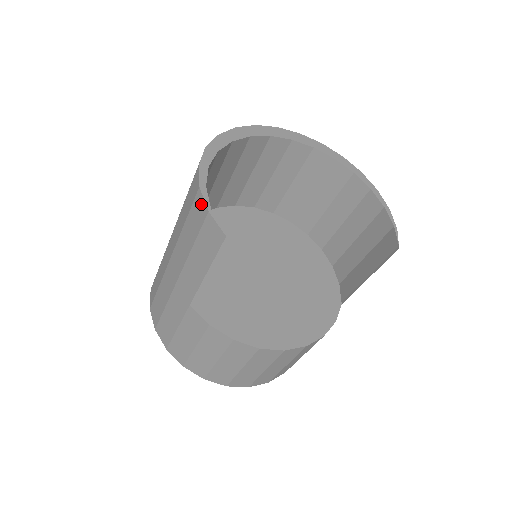
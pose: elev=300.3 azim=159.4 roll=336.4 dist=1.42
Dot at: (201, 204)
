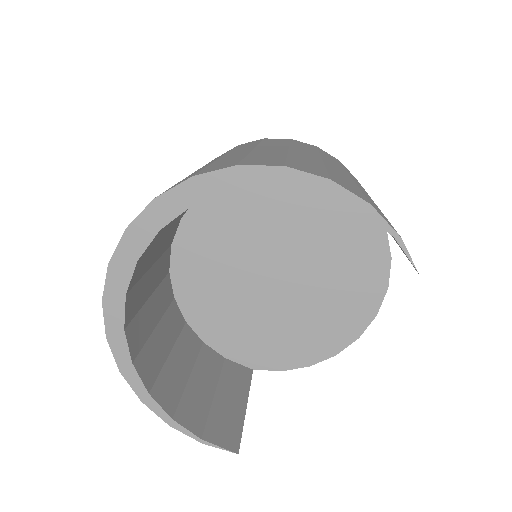
Dot at: (188, 428)
